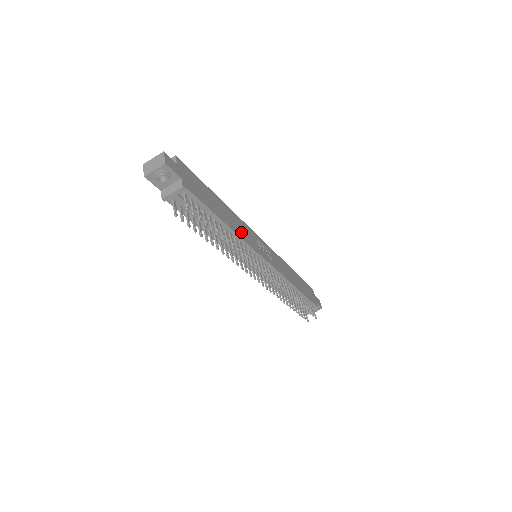
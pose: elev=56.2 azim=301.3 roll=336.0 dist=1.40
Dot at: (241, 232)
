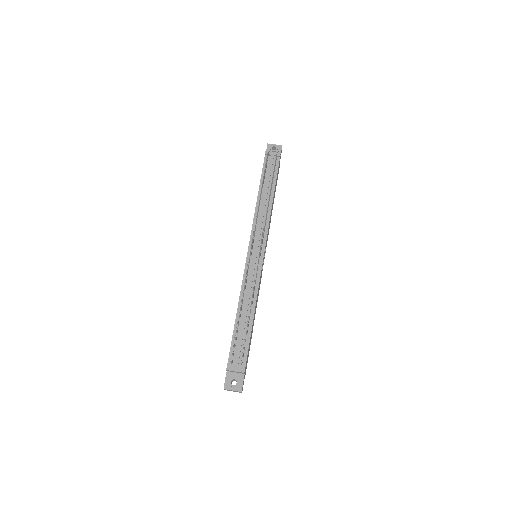
Dot at: occluded
